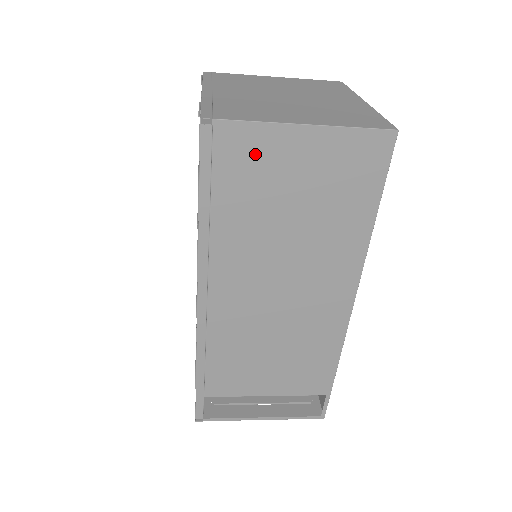
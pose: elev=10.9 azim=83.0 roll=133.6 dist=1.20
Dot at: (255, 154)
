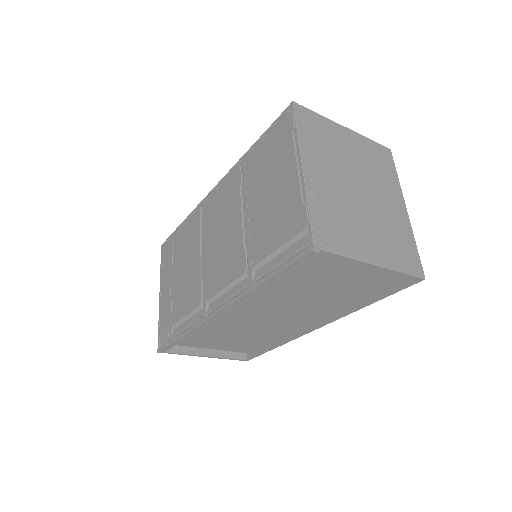
Dot at: (331, 269)
